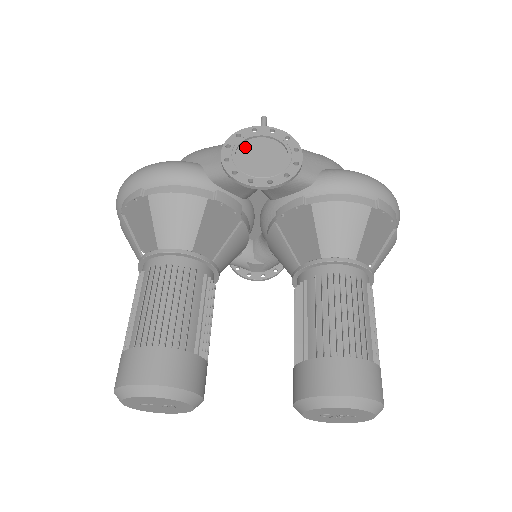
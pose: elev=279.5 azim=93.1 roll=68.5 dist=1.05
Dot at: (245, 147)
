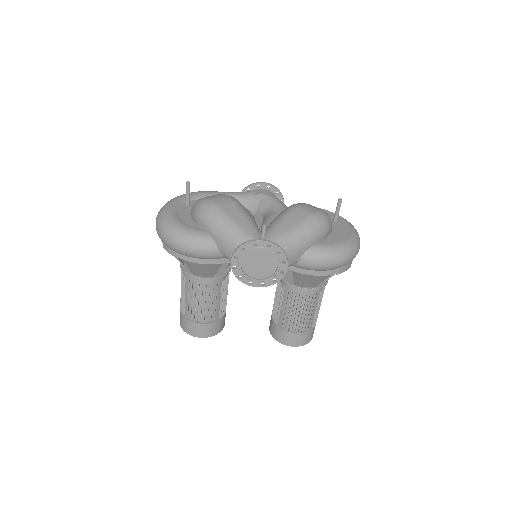
Dot at: (248, 256)
